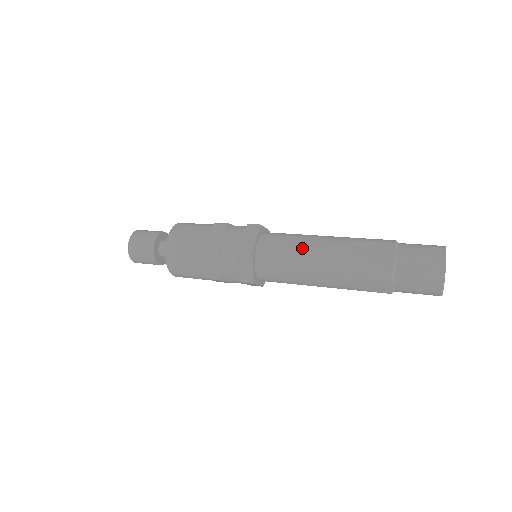
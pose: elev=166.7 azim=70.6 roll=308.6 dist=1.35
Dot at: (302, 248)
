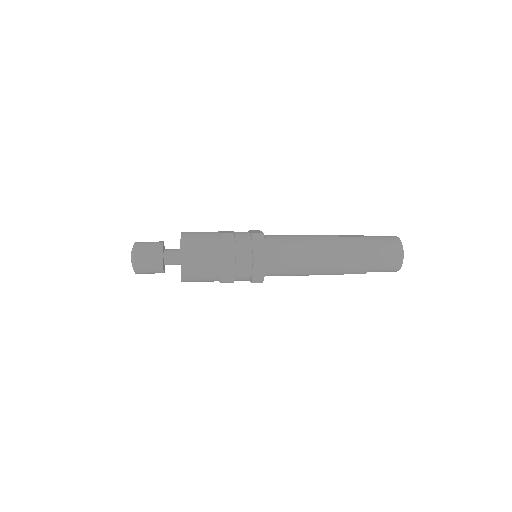
Dot at: (300, 236)
